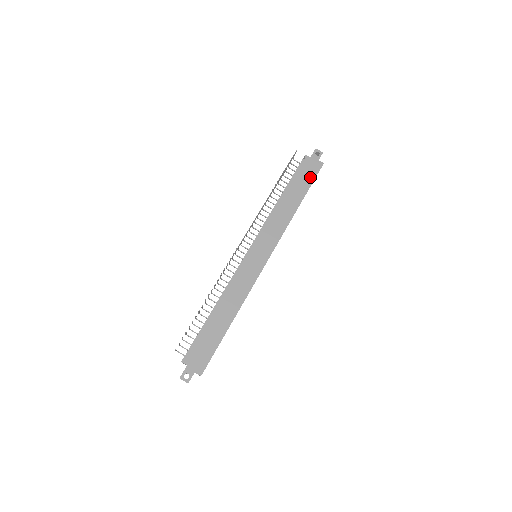
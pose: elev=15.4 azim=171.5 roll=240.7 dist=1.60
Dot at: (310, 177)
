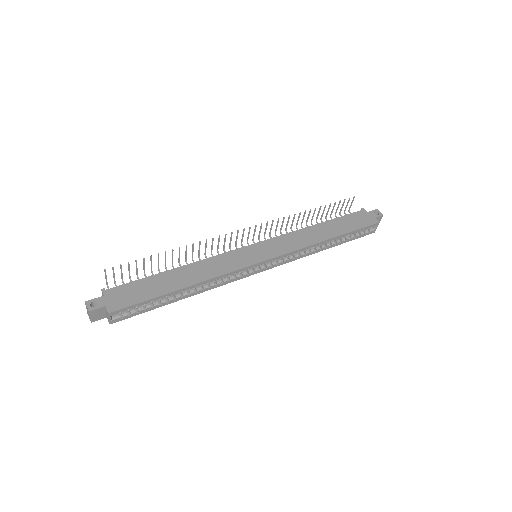
Dot at: (358, 224)
